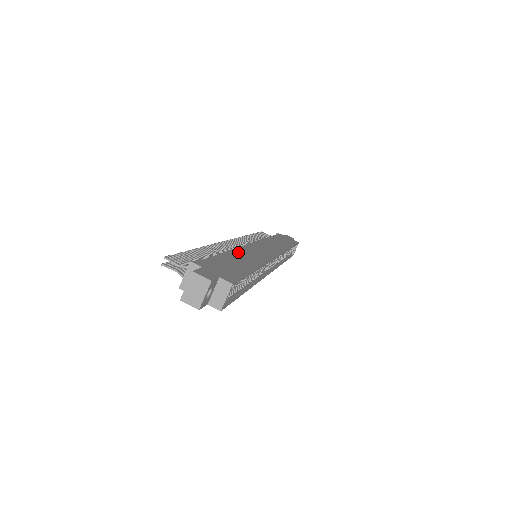
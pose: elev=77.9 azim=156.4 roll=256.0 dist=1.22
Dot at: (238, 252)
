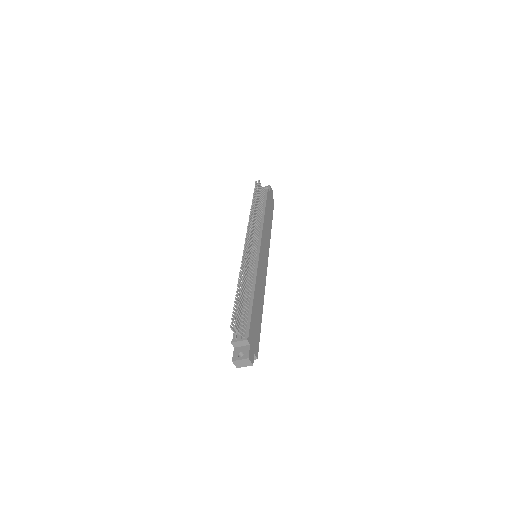
Dot at: (257, 287)
